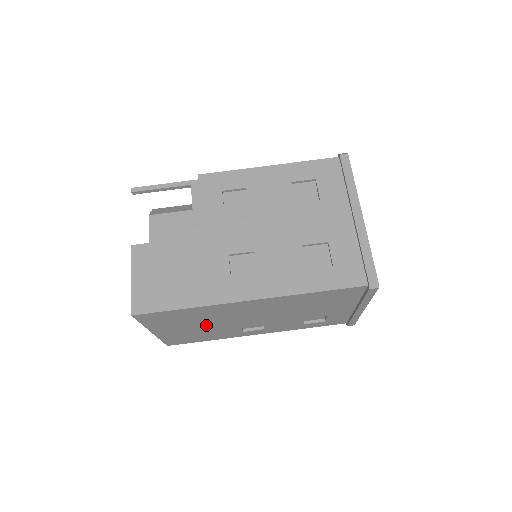
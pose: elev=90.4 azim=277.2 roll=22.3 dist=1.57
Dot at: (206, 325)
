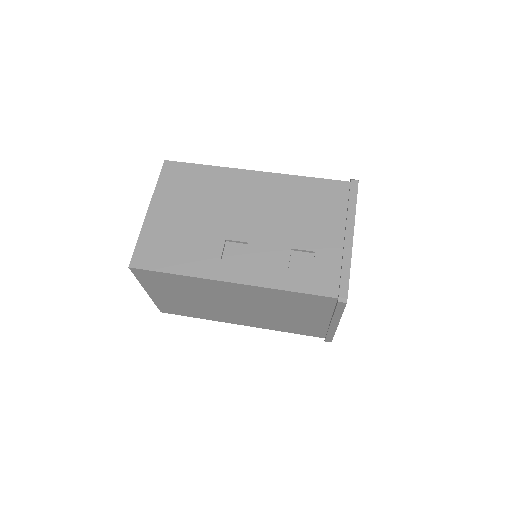
Dot at: (199, 216)
